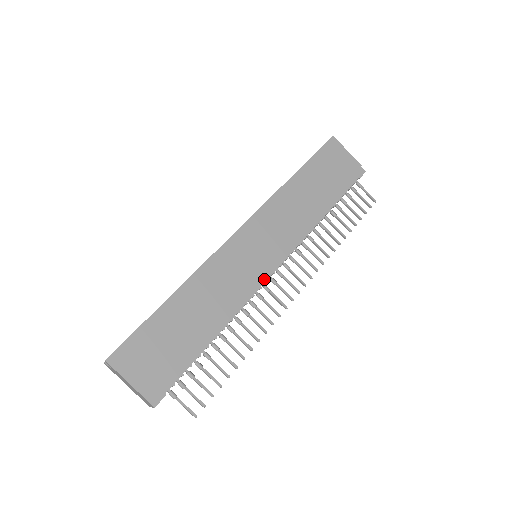
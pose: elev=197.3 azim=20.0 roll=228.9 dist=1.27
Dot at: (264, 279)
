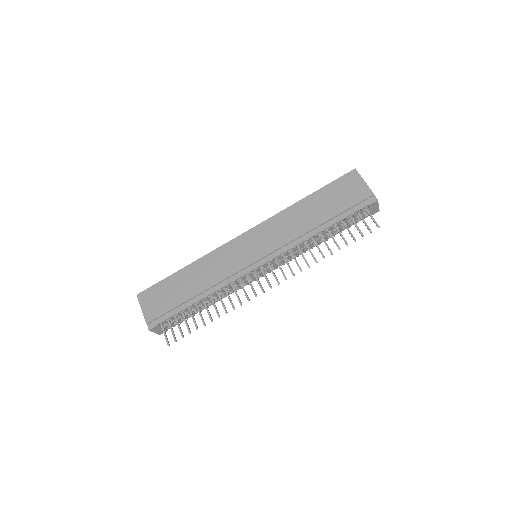
Dot at: (247, 271)
